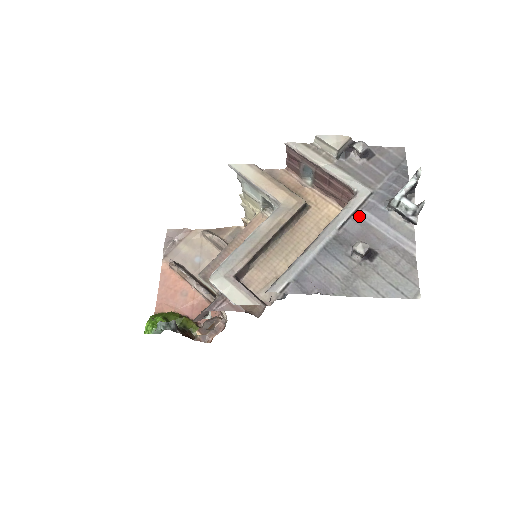
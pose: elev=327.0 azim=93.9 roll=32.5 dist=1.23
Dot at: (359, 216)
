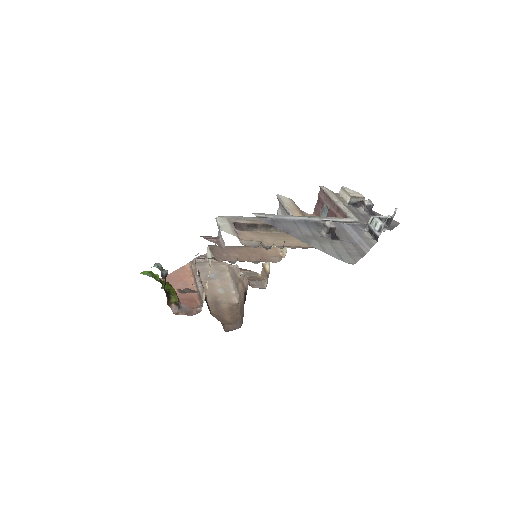
Dot at: (342, 224)
